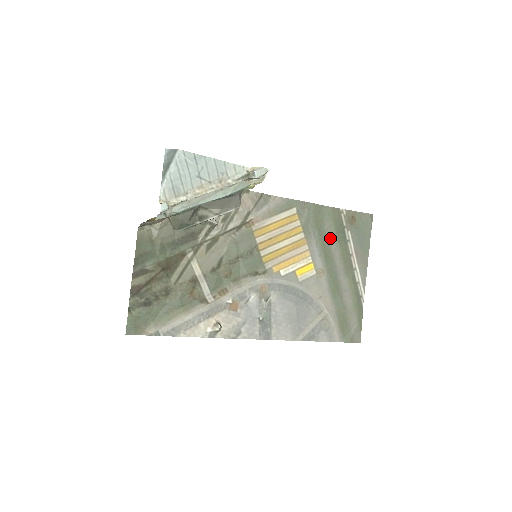
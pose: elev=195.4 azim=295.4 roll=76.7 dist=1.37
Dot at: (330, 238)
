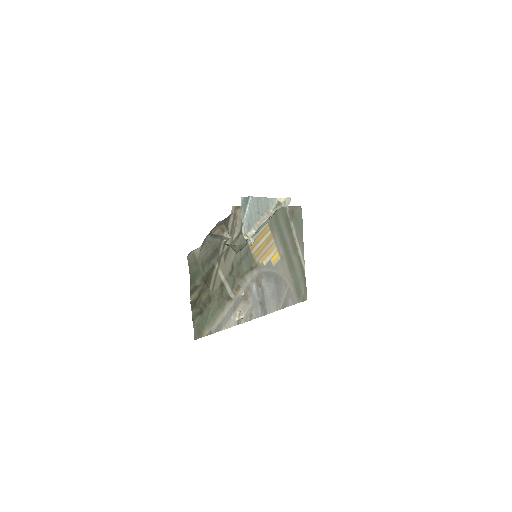
Dot at: (283, 230)
